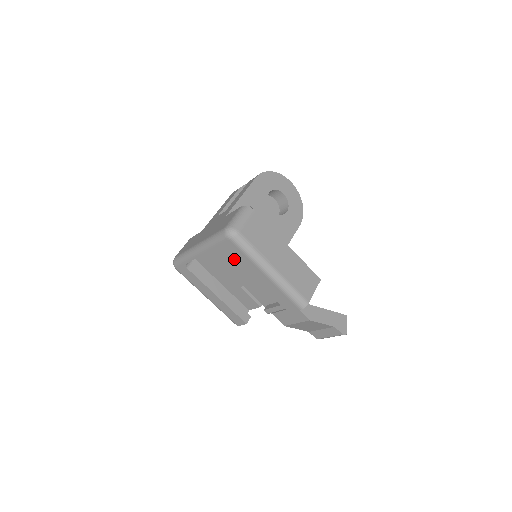
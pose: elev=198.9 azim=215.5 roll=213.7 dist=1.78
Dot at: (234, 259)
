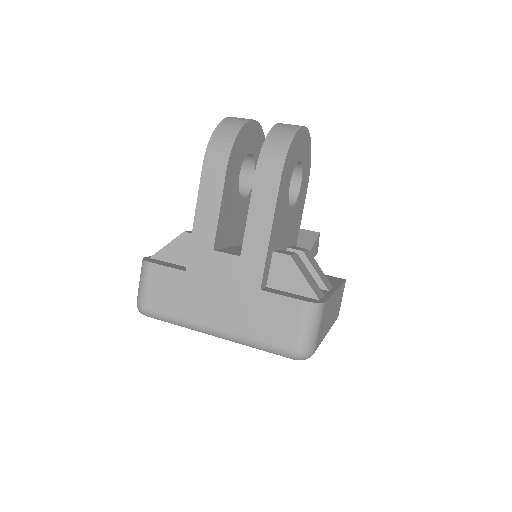
Dot at: occluded
